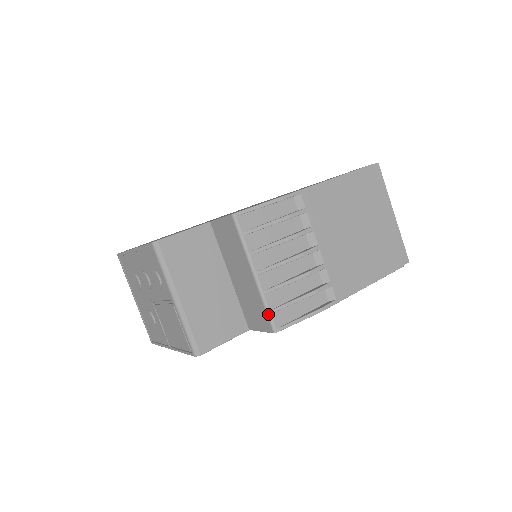
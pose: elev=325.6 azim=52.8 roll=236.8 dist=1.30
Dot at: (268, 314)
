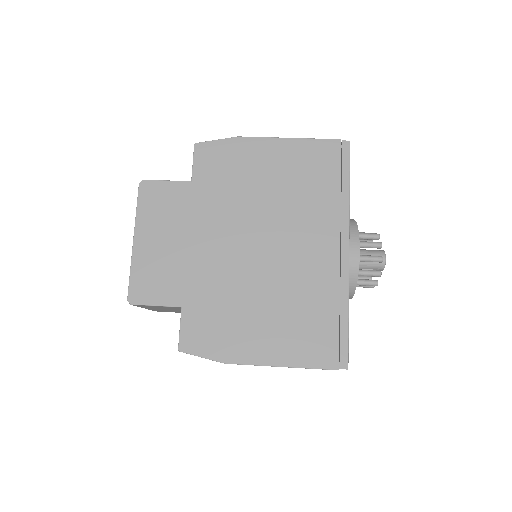
Dot at: occluded
